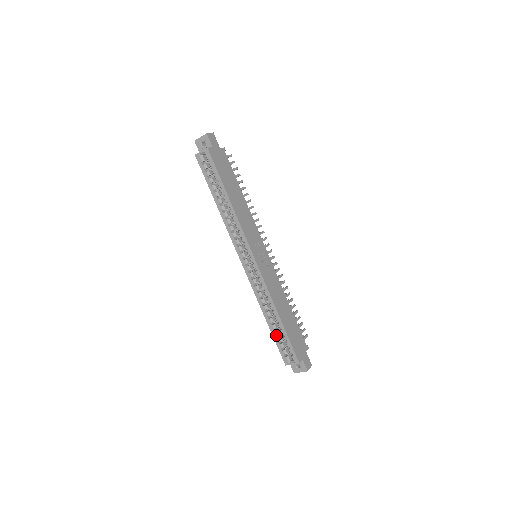
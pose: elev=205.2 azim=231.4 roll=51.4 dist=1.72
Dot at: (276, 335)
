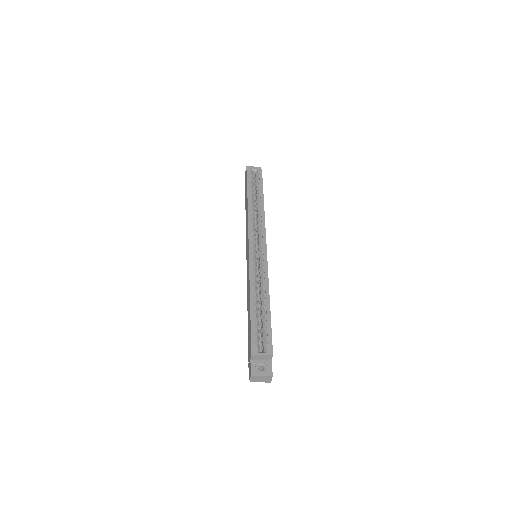
Dot at: (254, 319)
